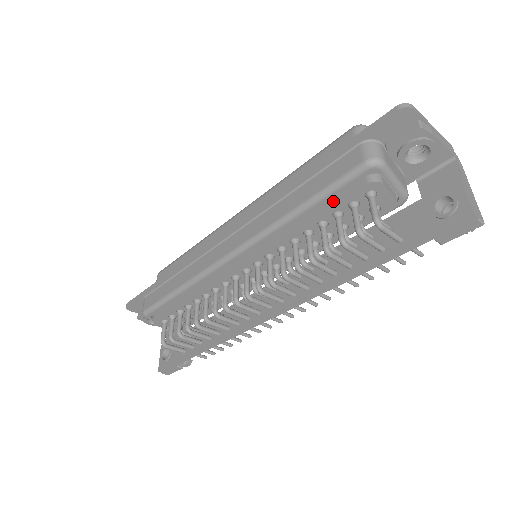
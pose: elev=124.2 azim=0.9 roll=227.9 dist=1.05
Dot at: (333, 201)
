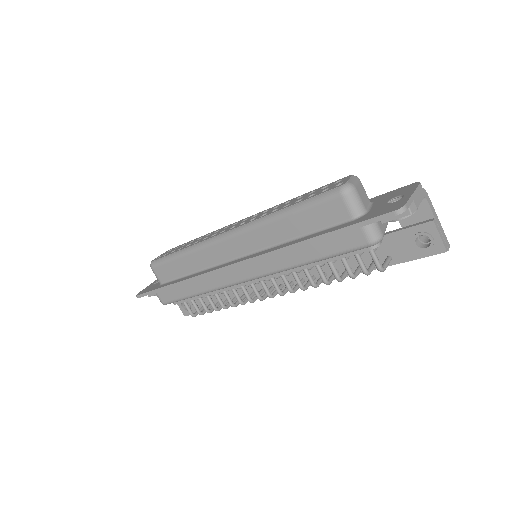
Dot at: (340, 255)
